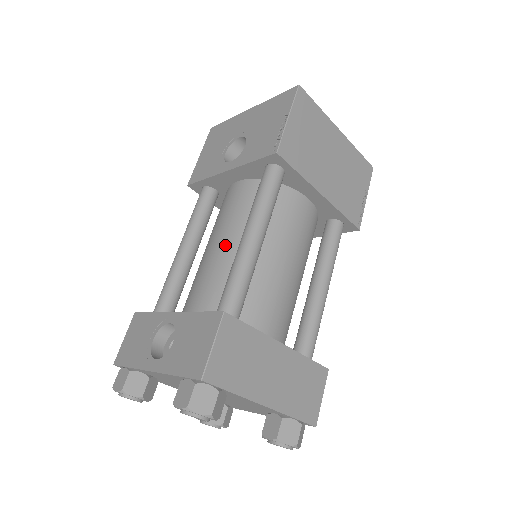
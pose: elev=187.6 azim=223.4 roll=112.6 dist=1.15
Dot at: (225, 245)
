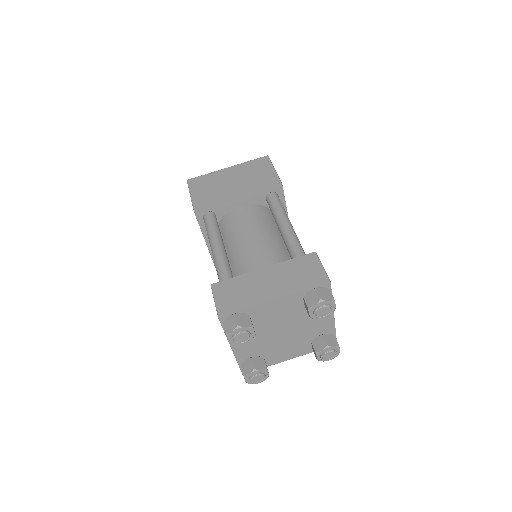
Dot at: occluded
